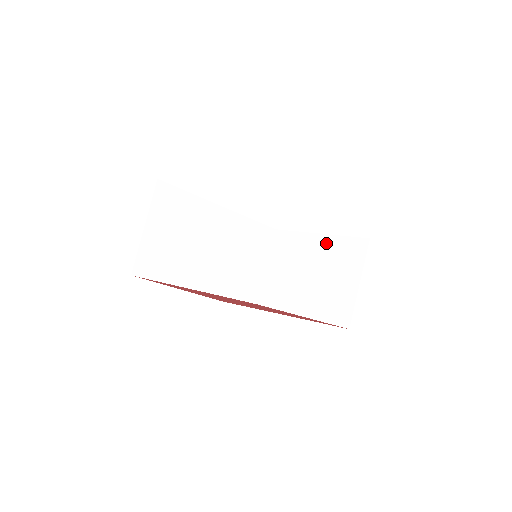
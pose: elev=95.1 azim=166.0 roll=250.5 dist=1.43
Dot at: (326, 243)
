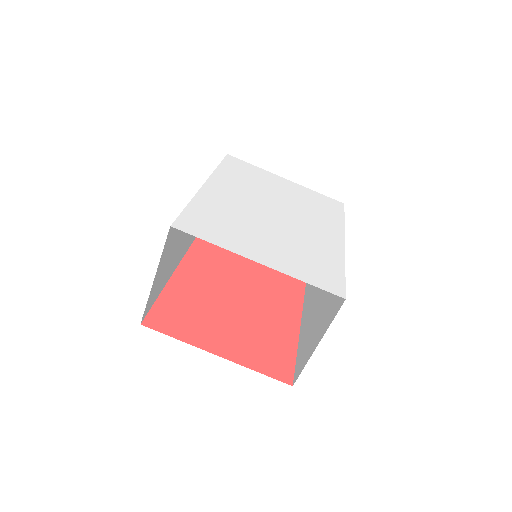
Dot at: occluded
